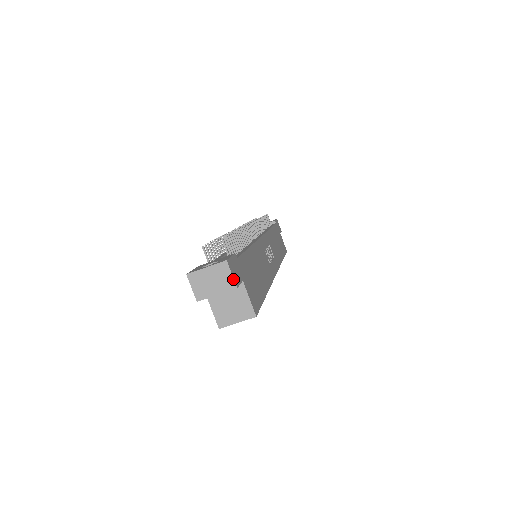
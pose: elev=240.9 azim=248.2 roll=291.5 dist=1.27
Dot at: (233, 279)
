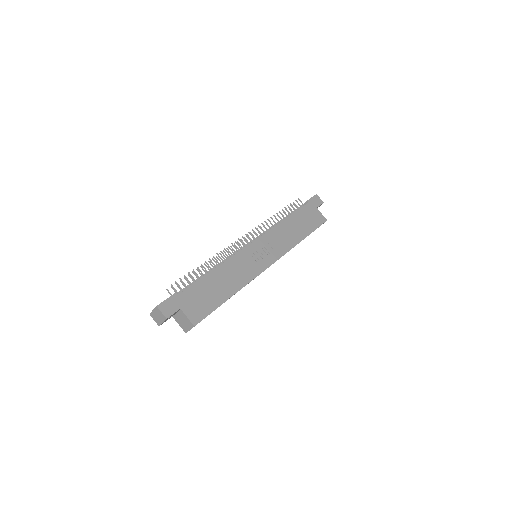
Dot at: (163, 315)
